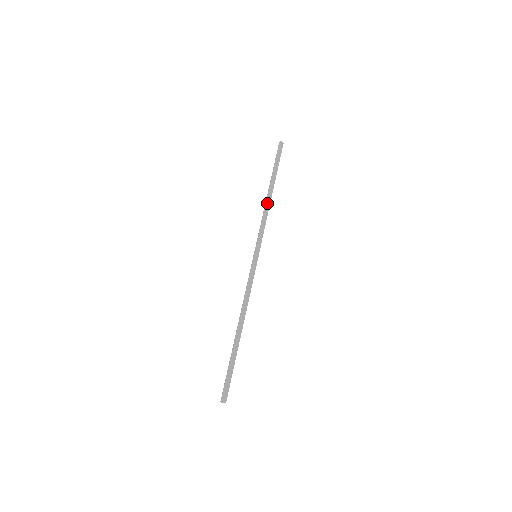
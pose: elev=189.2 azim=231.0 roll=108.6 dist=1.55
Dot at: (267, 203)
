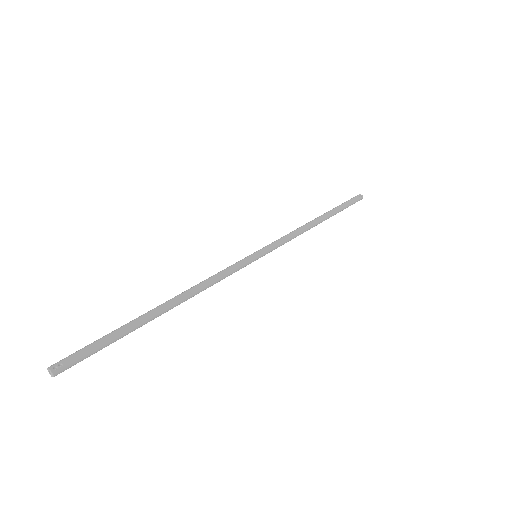
Dot at: (306, 223)
